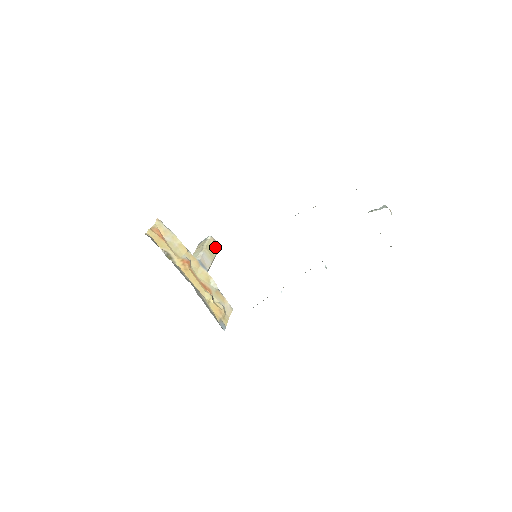
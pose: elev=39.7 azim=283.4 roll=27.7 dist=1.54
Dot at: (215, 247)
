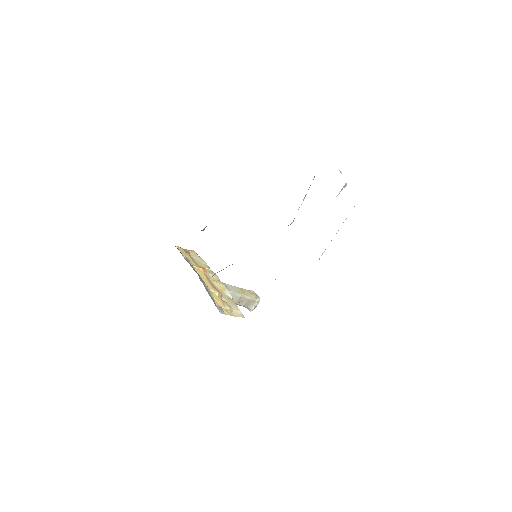
Dot at: (253, 295)
